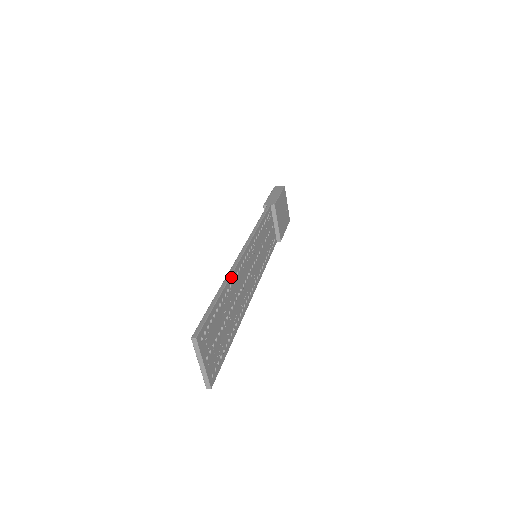
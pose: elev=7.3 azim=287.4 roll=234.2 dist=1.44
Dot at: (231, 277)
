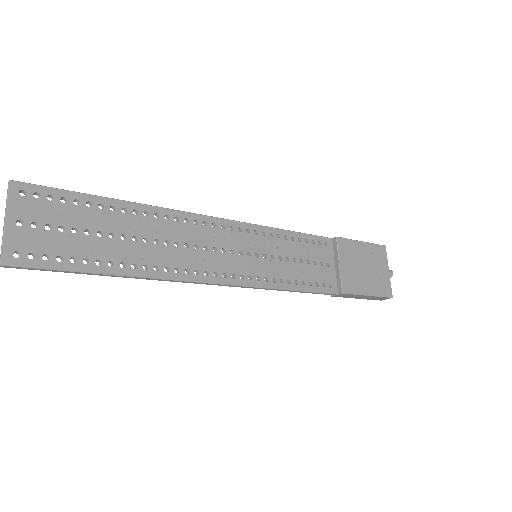
Dot at: (156, 209)
